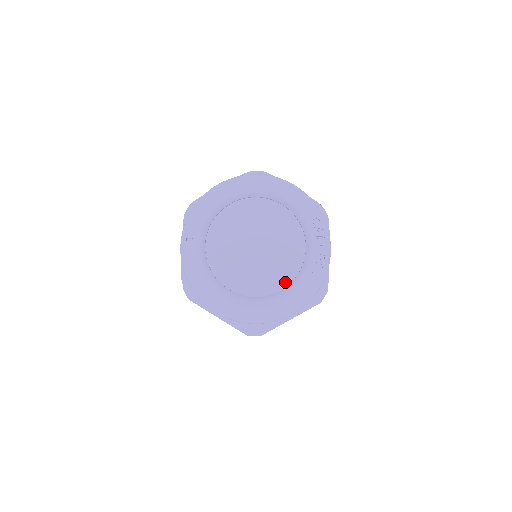
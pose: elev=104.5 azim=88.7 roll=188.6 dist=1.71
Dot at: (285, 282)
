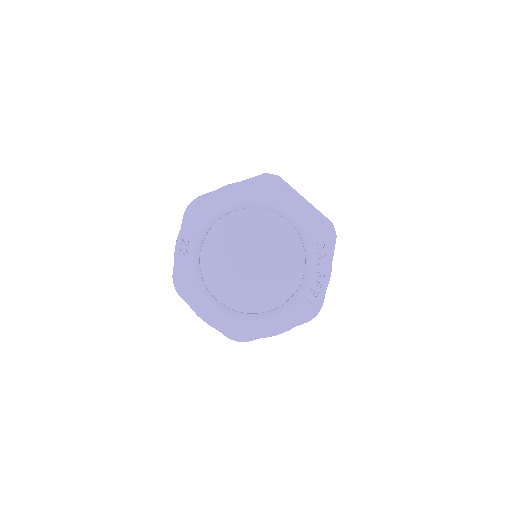
Dot at: (276, 303)
